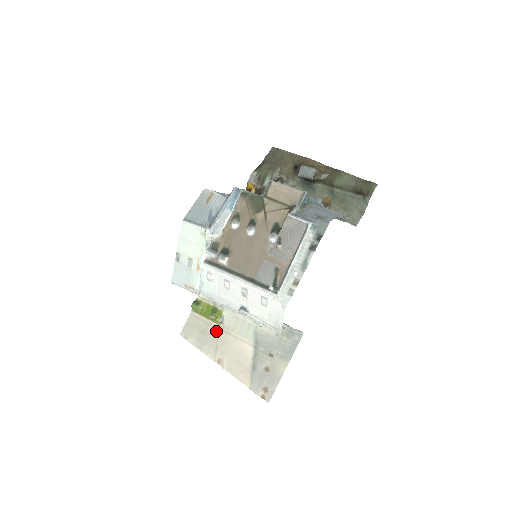
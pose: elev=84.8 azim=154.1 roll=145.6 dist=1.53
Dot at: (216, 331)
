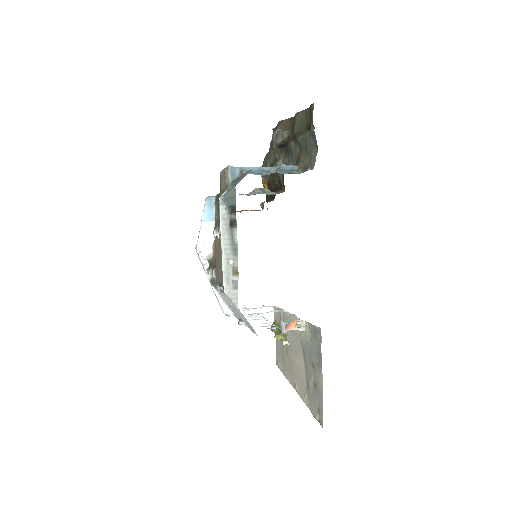
Dot at: (287, 351)
